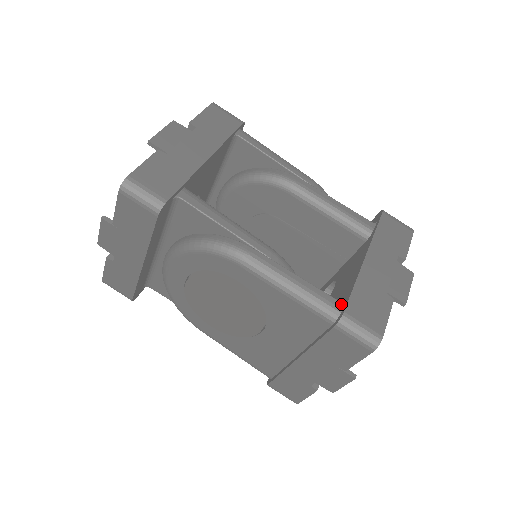
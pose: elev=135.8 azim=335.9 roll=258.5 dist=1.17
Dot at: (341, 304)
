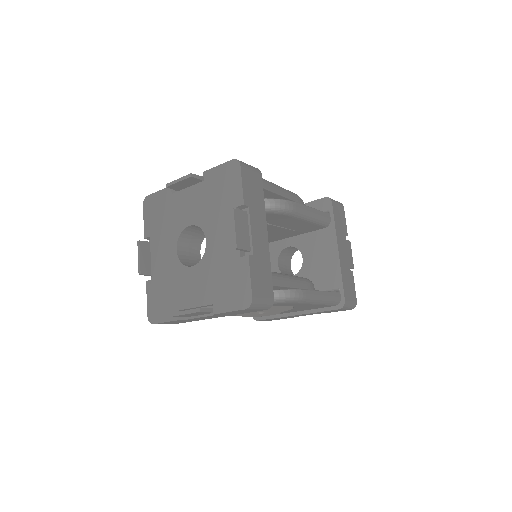
Dot at: (339, 294)
